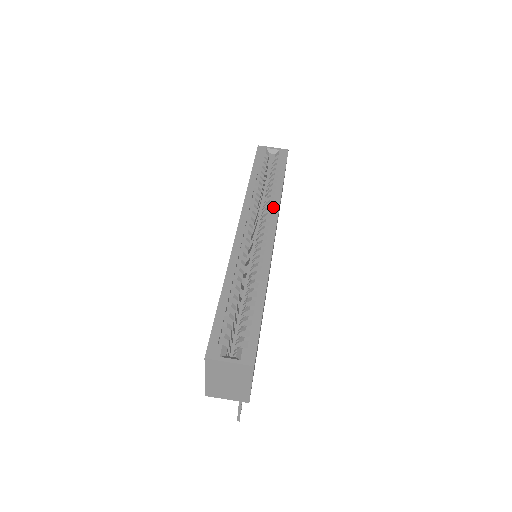
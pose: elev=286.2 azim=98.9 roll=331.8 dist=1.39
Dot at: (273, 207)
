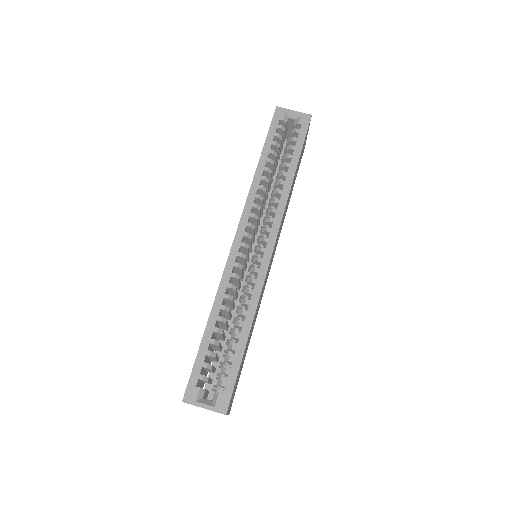
Dot at: (277, 210)
